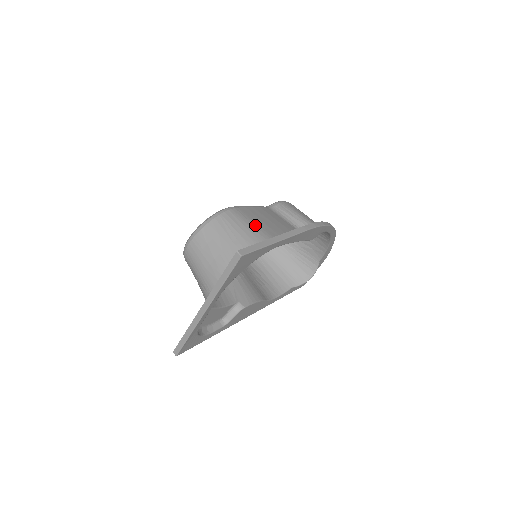
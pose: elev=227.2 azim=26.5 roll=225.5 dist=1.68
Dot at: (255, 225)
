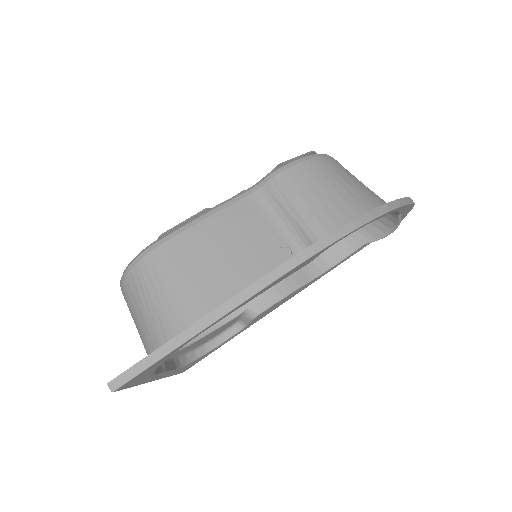
Dot at: (182, 282)
